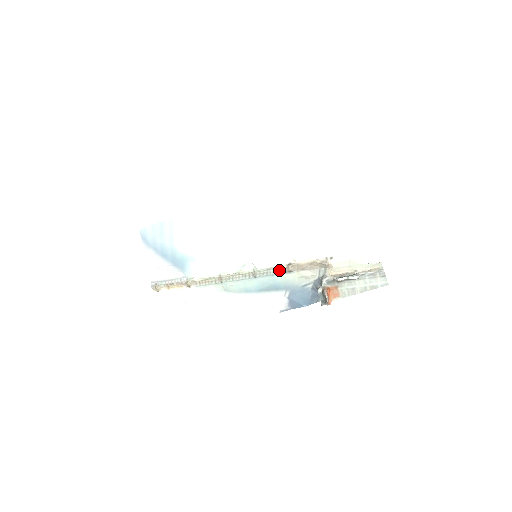
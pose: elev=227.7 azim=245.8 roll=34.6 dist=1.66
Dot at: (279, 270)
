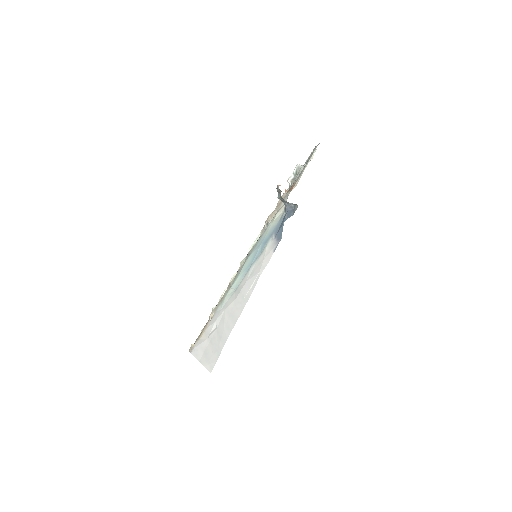
Dot at: (262, 234)
